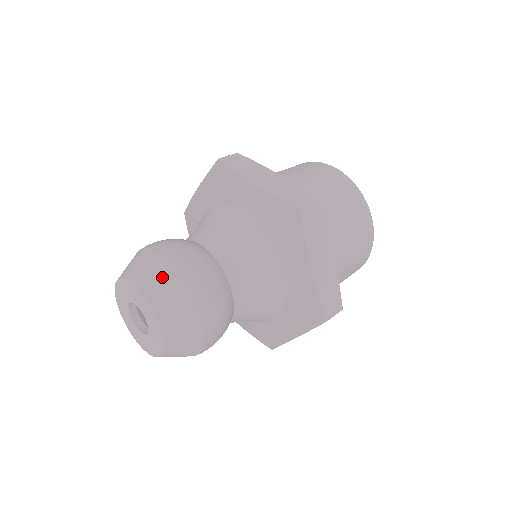
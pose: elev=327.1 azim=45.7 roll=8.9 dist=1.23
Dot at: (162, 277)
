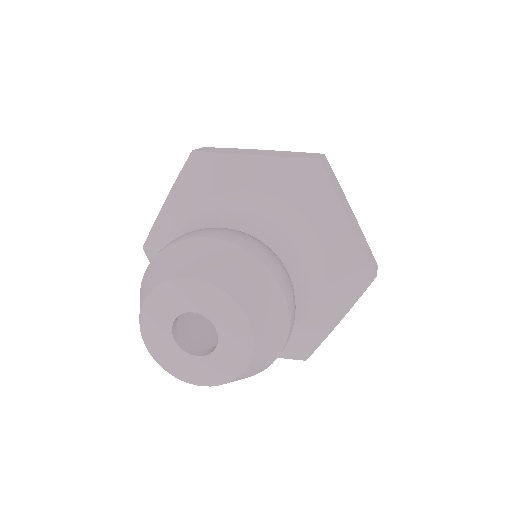
Dot at: (275, 312)
